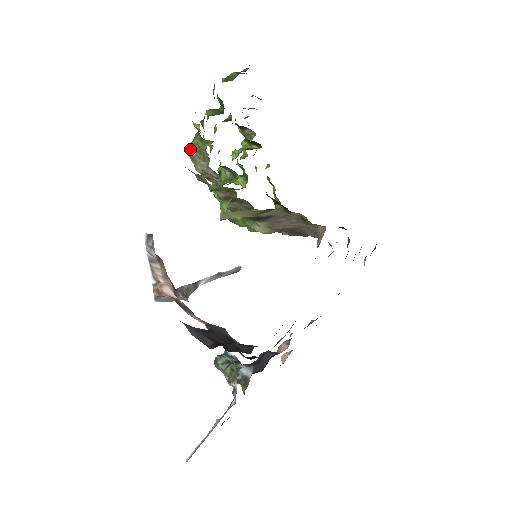
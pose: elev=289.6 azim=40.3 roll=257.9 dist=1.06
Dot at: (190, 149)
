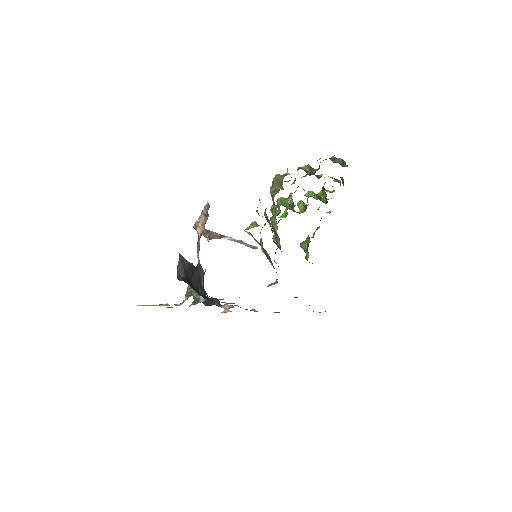
Dot at: (276, 178)
